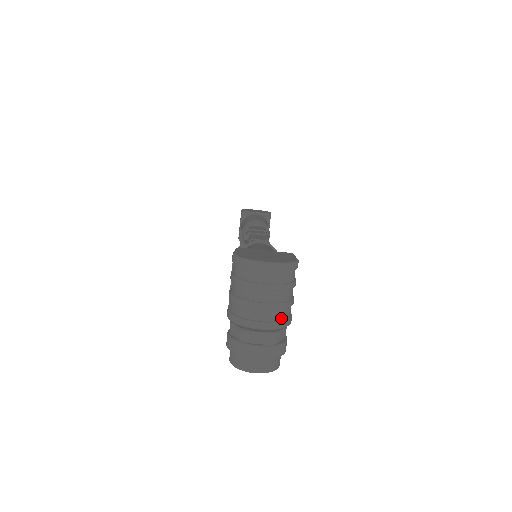
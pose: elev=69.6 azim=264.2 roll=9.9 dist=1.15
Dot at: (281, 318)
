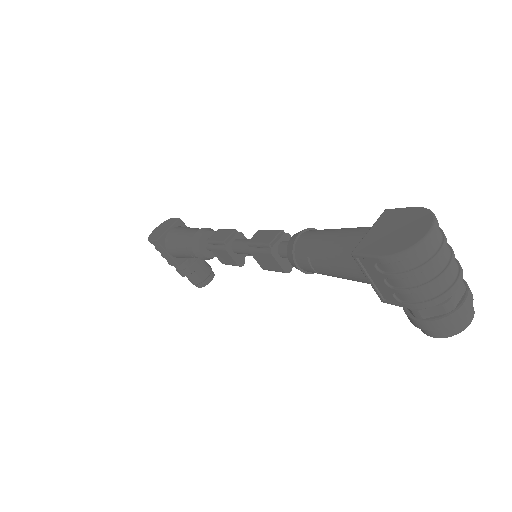
Dot at: (456, 262)
